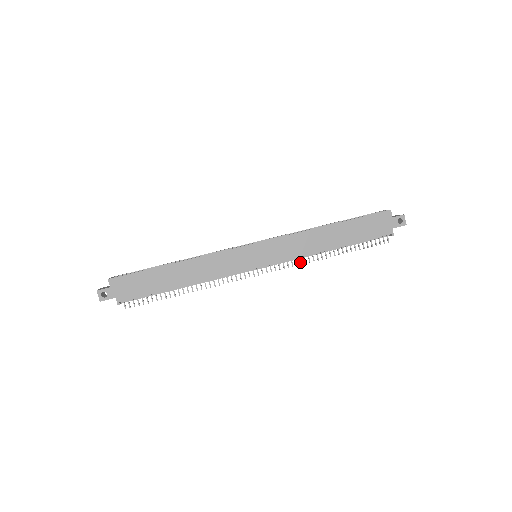
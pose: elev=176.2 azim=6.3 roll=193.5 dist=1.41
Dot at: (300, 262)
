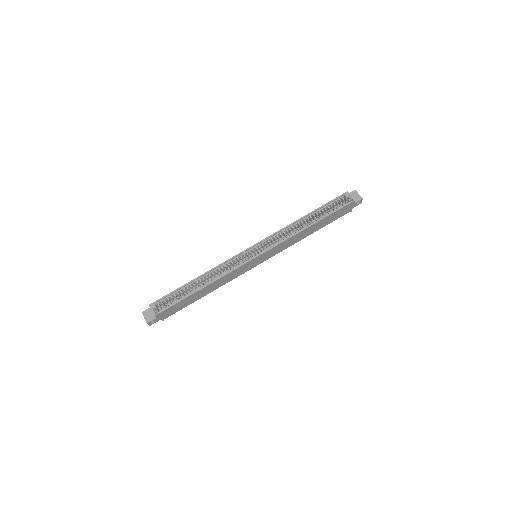
Dot at: occluded
